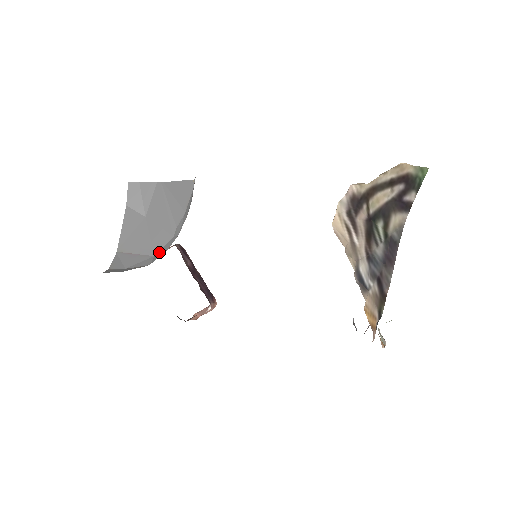
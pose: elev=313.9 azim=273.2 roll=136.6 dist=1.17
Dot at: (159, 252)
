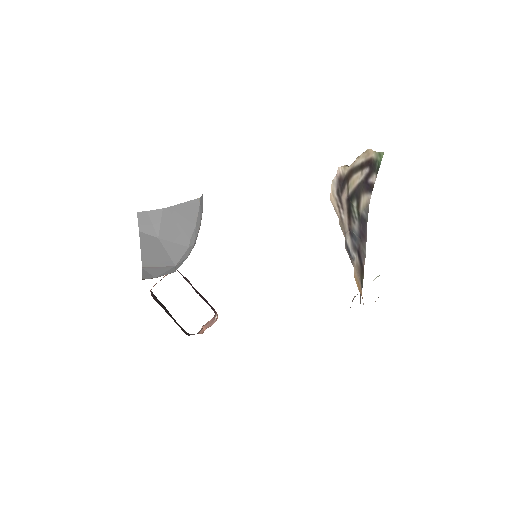
Dot at: (179, 262)
